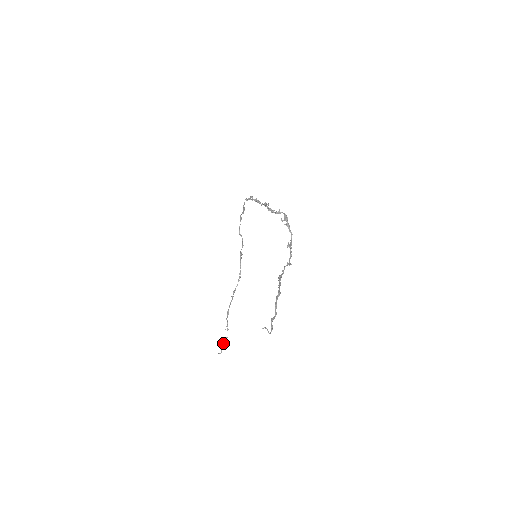
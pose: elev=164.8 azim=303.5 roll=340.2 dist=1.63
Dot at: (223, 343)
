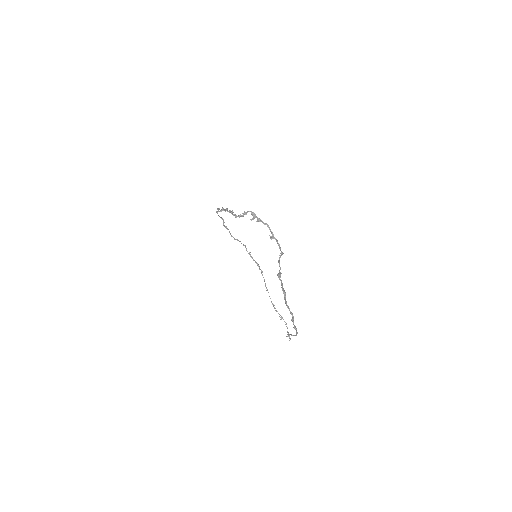
Dot at: occluded
